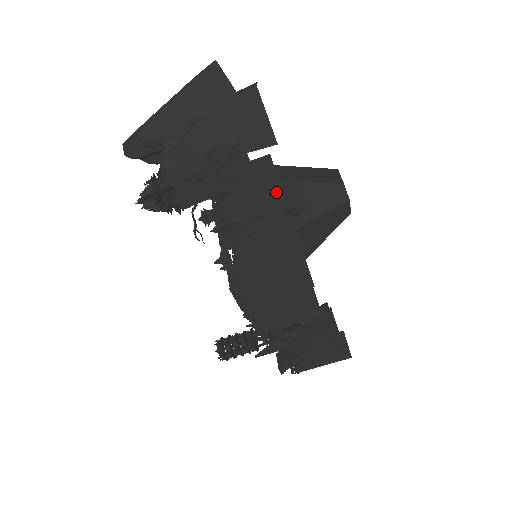
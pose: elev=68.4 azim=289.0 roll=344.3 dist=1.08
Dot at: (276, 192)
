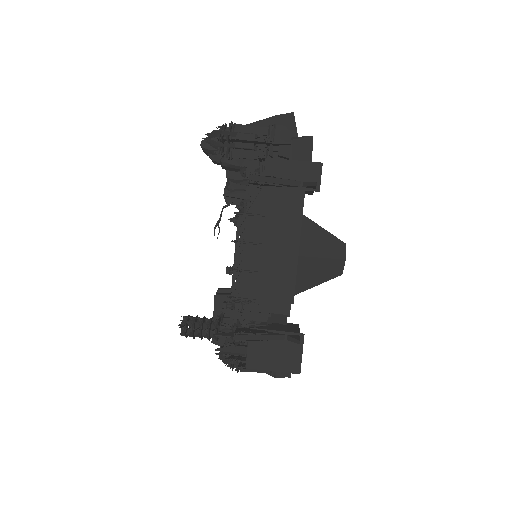
Dot at: (304, 166)
